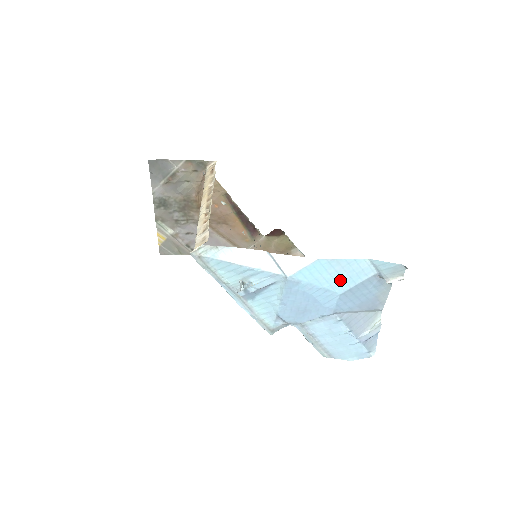
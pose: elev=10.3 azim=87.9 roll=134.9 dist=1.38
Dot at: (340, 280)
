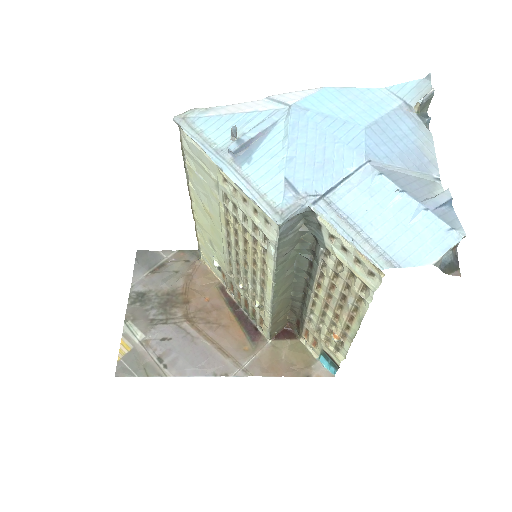
Dot at: (358, 110)
